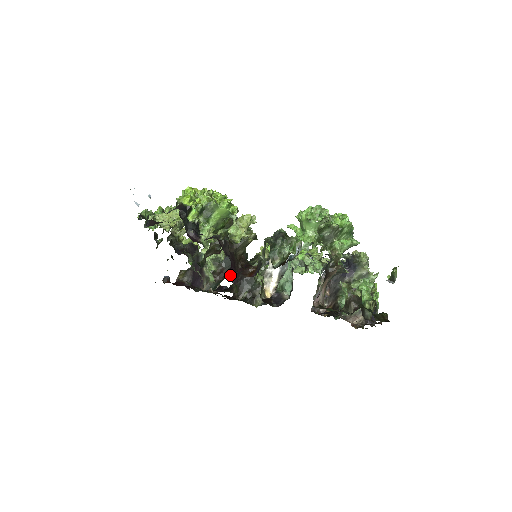
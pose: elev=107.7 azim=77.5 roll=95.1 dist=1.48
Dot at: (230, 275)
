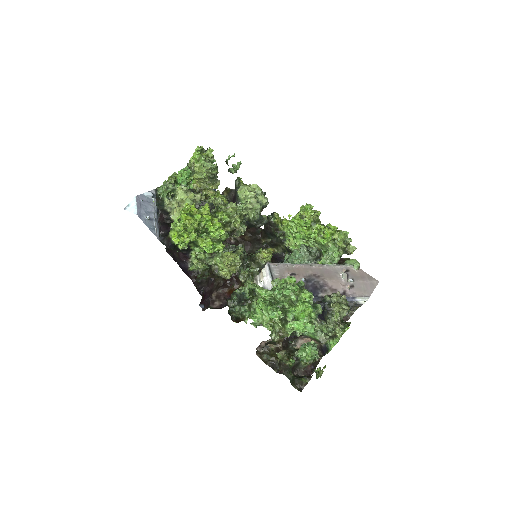
Dot at: (203, 300)
